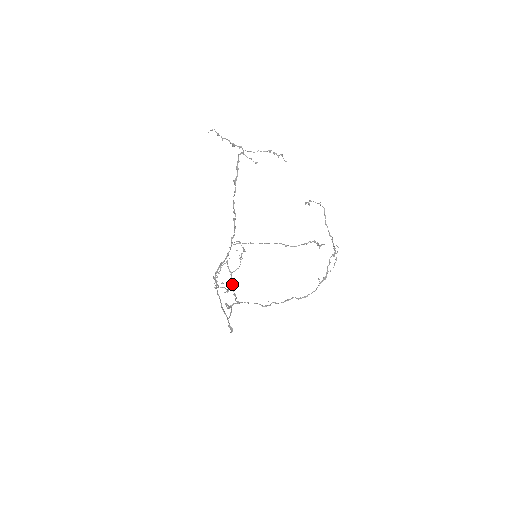
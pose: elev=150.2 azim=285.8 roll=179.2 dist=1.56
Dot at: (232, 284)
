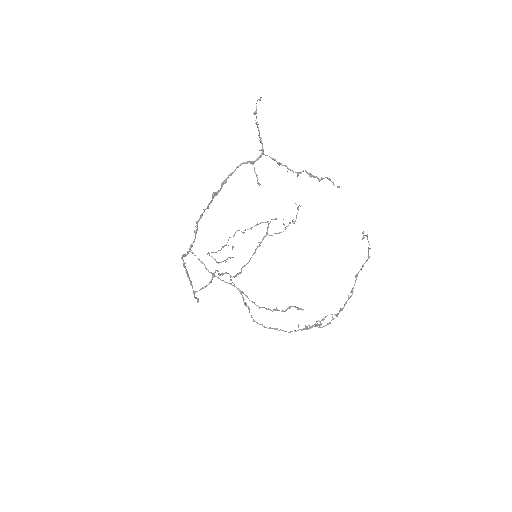
Dot at: occluded
